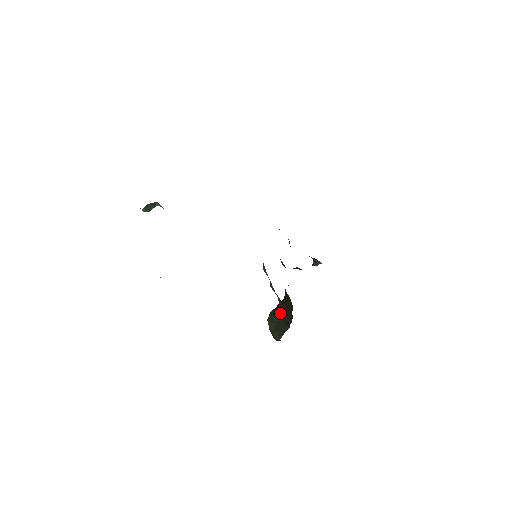
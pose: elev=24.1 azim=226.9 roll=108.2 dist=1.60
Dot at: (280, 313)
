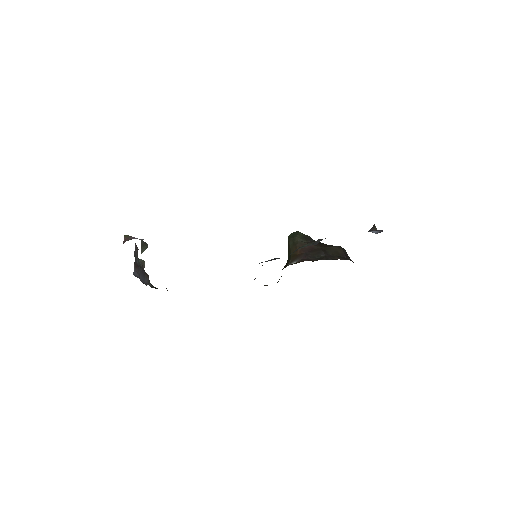
Dot at: (288, 255)
